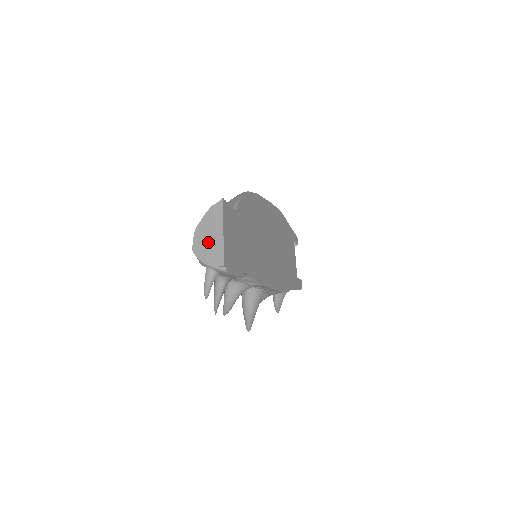
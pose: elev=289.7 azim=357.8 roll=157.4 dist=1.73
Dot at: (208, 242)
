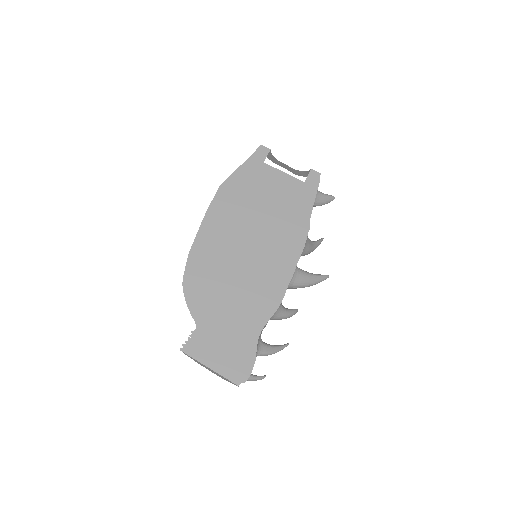
Dot at: occluded
